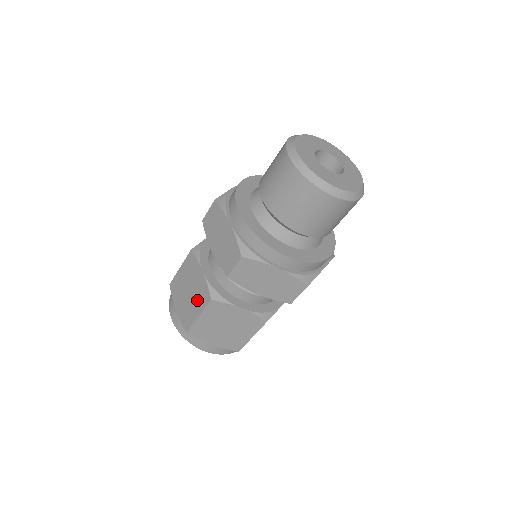
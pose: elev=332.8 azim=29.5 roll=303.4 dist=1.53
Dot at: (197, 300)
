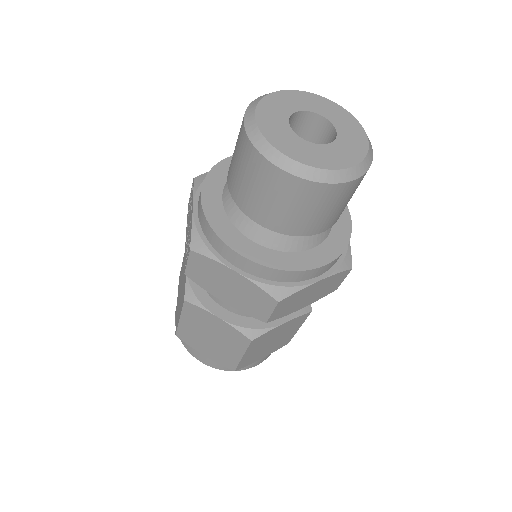
Dot at: (230, 344)
